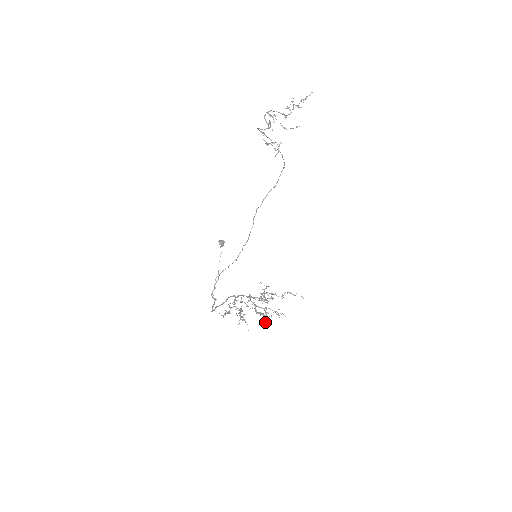
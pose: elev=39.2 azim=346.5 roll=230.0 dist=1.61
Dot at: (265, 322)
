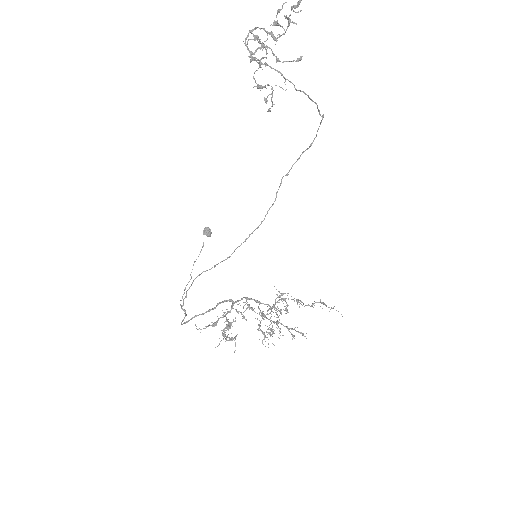
Dot at: occluded
